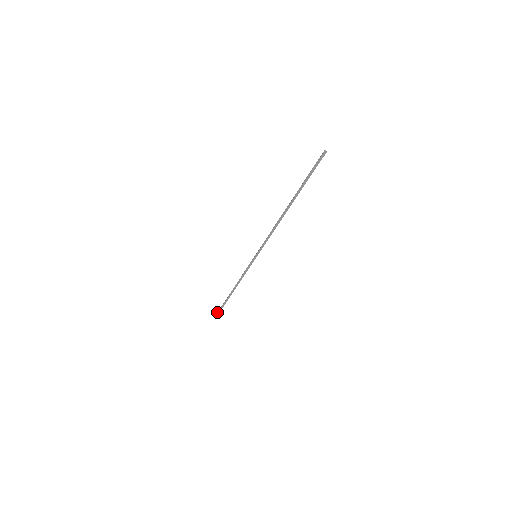
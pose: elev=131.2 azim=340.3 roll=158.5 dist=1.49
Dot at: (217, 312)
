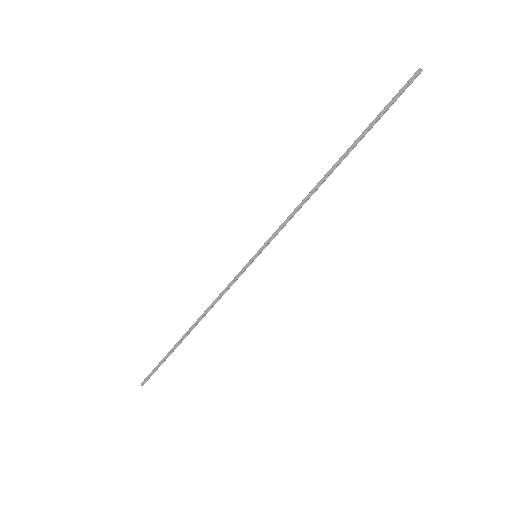
Dot at: (150, 373)
